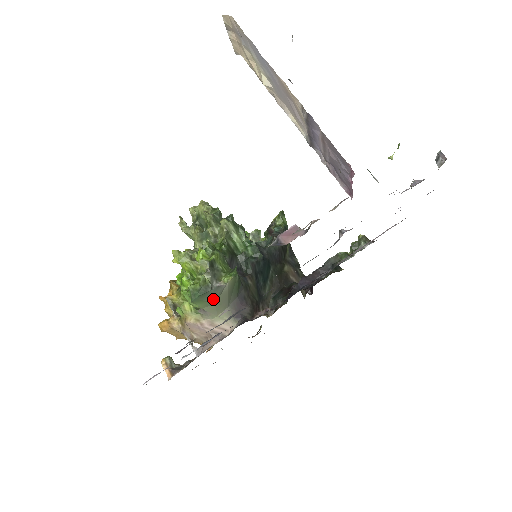
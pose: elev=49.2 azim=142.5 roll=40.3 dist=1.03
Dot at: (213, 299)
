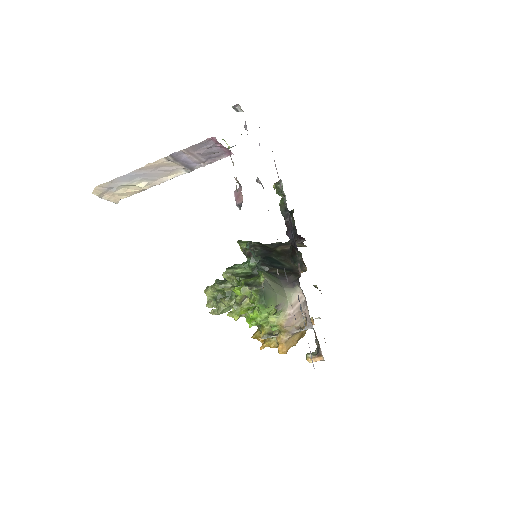
Dot at: (272, 292)
